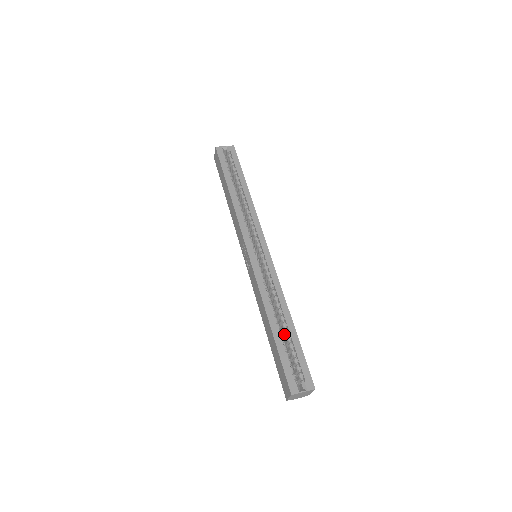
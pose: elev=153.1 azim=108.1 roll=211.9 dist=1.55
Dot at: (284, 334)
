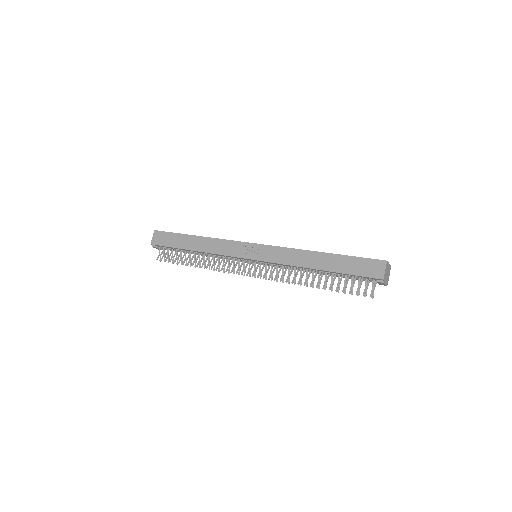
Dot at: occluded
